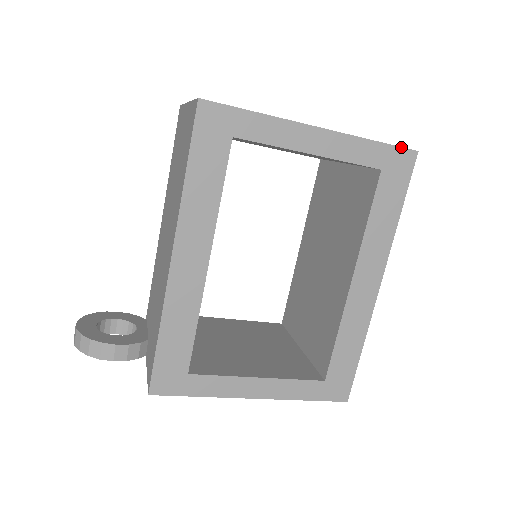
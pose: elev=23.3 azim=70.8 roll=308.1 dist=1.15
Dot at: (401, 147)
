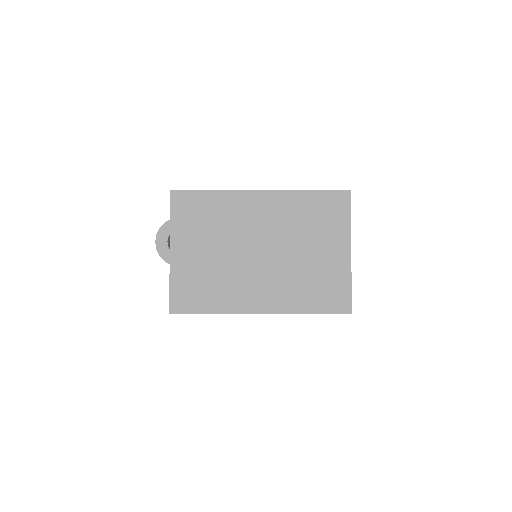
Dot at: occluded
